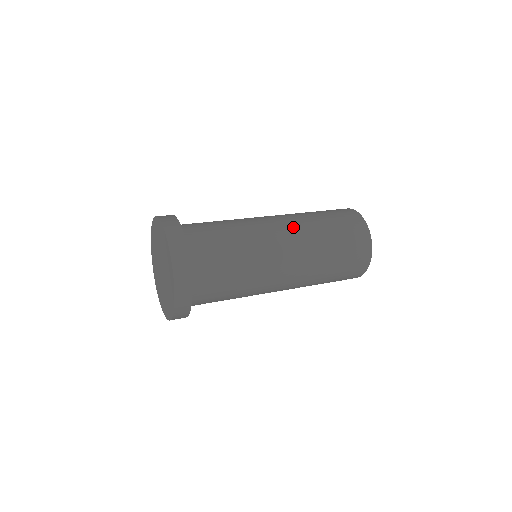
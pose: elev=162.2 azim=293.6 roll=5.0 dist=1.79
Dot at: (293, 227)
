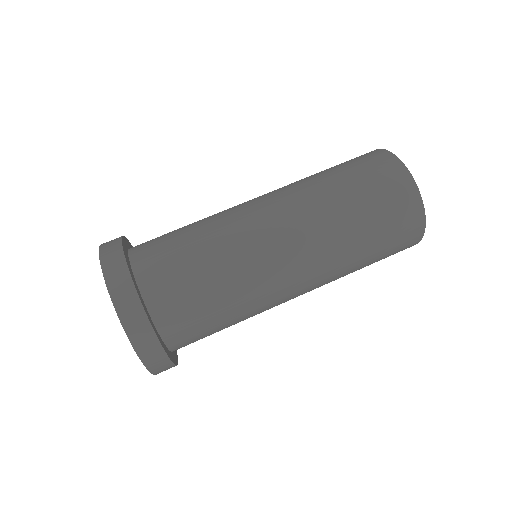
Dot at: (317, 274)
